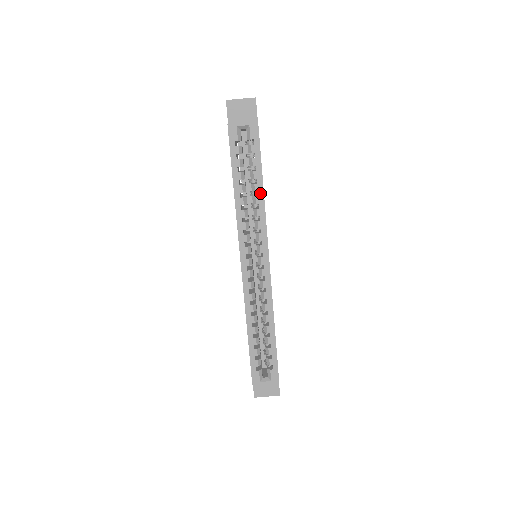
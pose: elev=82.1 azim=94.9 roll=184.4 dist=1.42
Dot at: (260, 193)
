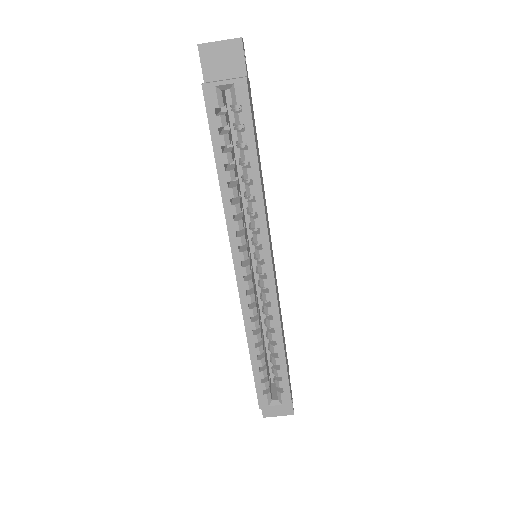
Dot at: (255, 181)
